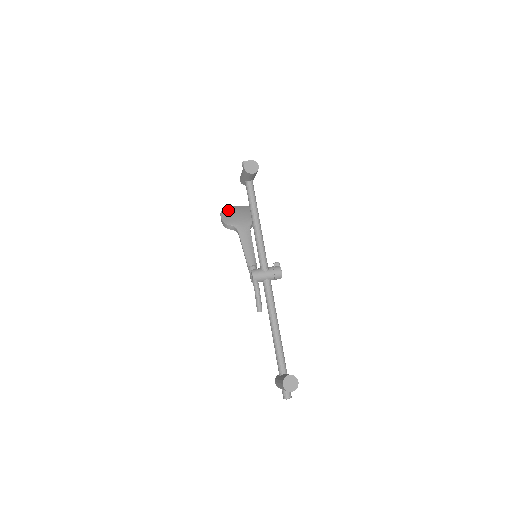
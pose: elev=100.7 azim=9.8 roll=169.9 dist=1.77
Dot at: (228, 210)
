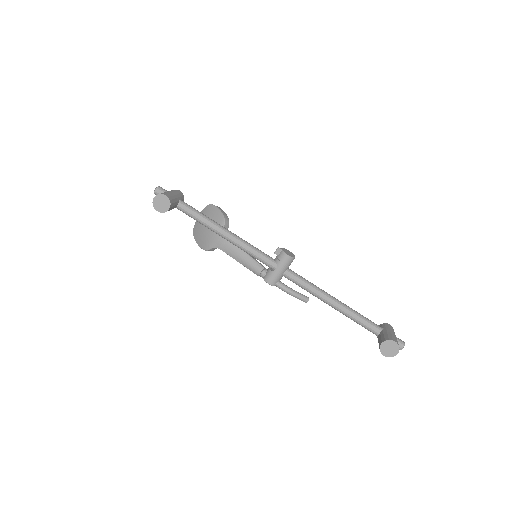
Dot at: (196, 230)
